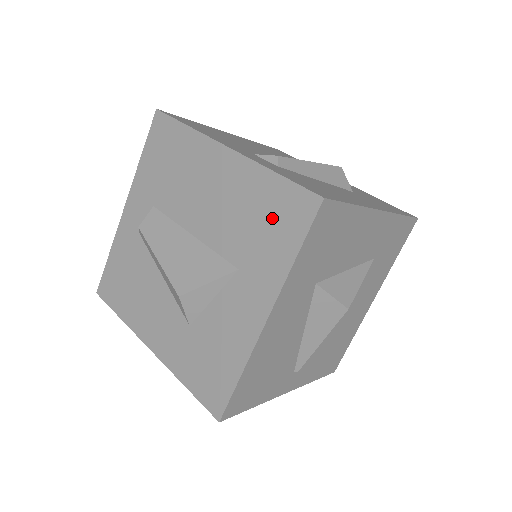
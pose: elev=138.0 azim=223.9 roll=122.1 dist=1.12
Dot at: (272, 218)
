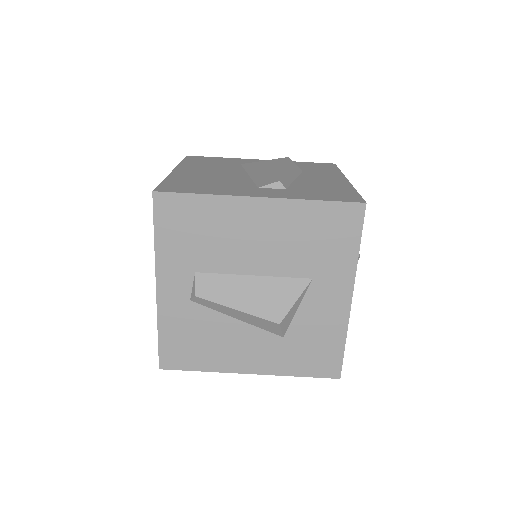
Dot at: (328, 232)
